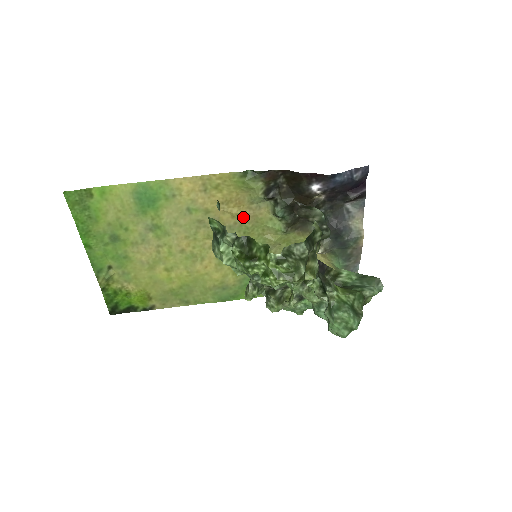
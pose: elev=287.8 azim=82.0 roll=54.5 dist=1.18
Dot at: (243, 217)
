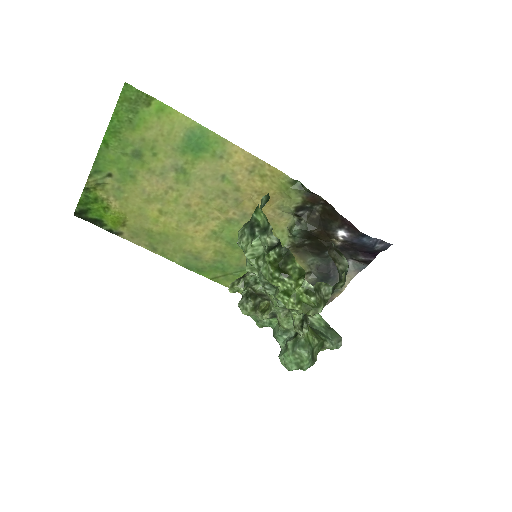
Dot at: occluded
